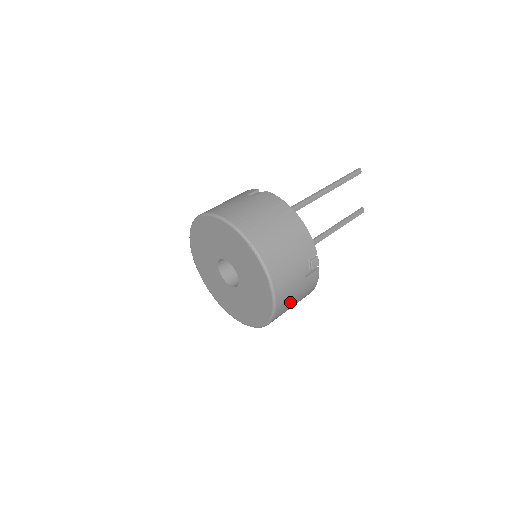
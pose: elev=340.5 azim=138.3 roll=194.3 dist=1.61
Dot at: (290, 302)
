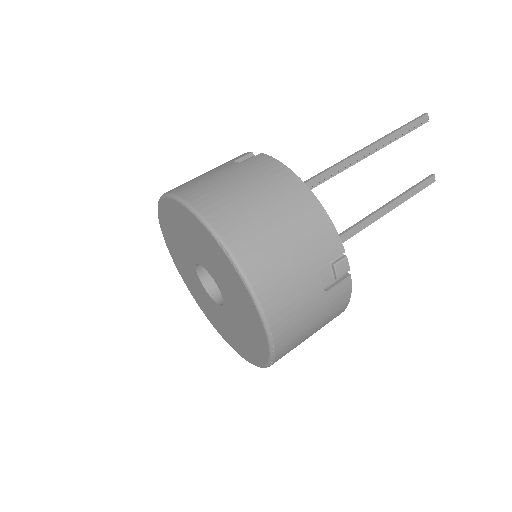
Dot at: (302, 332)
